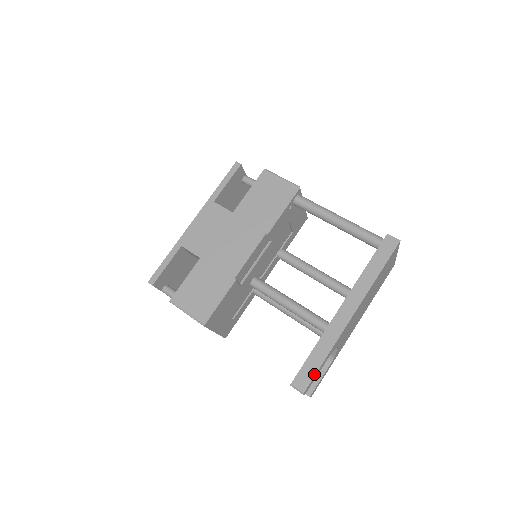
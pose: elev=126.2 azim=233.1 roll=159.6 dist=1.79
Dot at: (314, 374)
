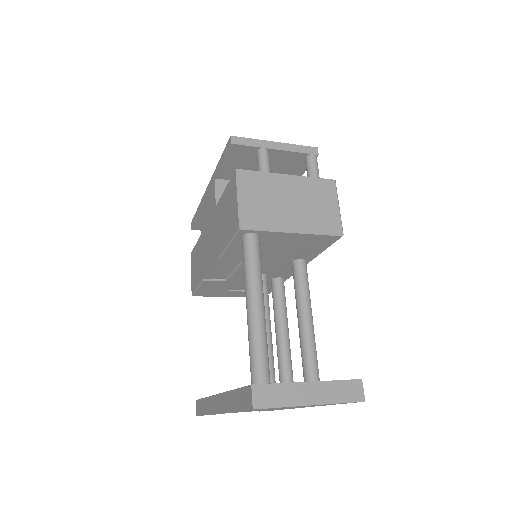
Dot at: (200, 414)
